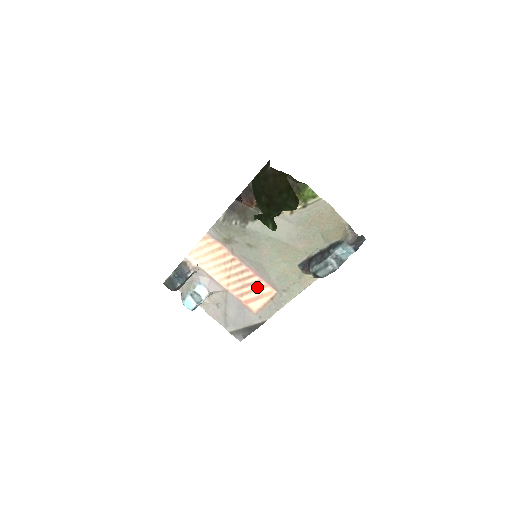
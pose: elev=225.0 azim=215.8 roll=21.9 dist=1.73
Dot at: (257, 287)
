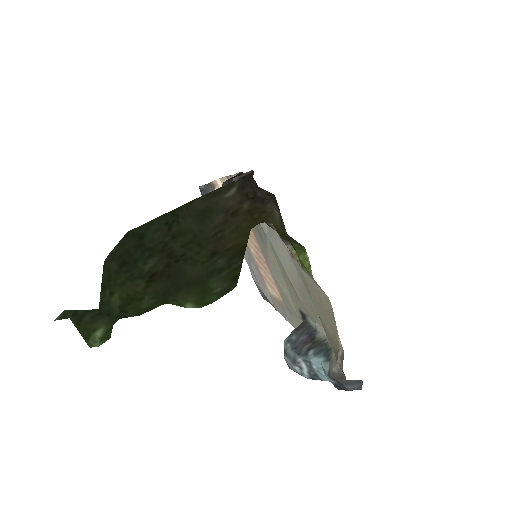
Dot at: (269, 276)
